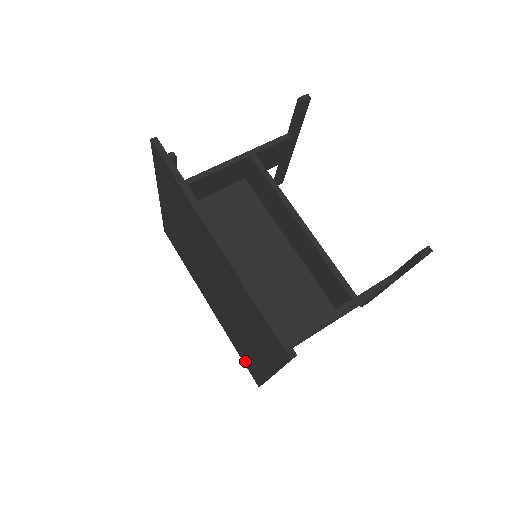
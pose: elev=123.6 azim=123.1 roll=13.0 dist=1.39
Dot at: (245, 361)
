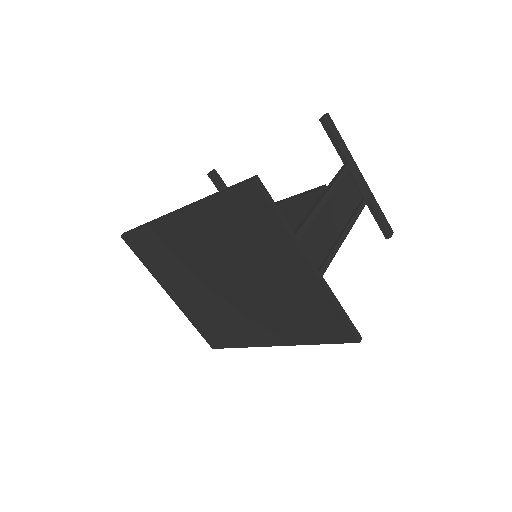
Dot at: (326, 334)
